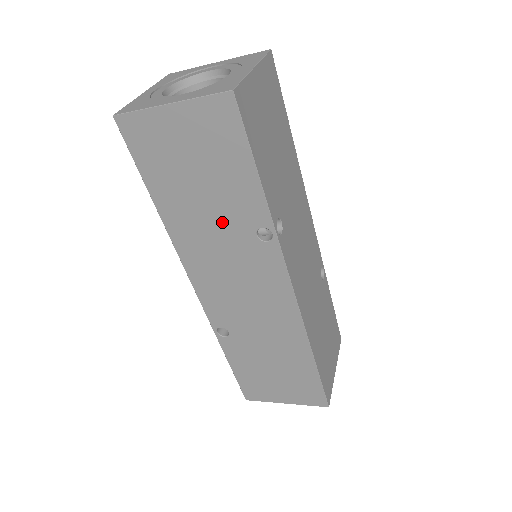
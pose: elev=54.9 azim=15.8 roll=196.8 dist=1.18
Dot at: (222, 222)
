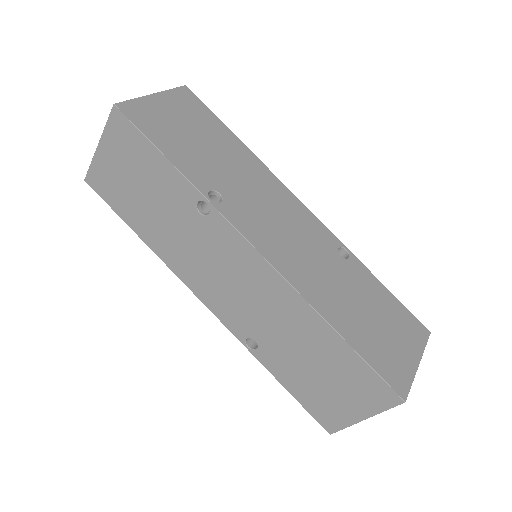
Dot at: (175, 218)
